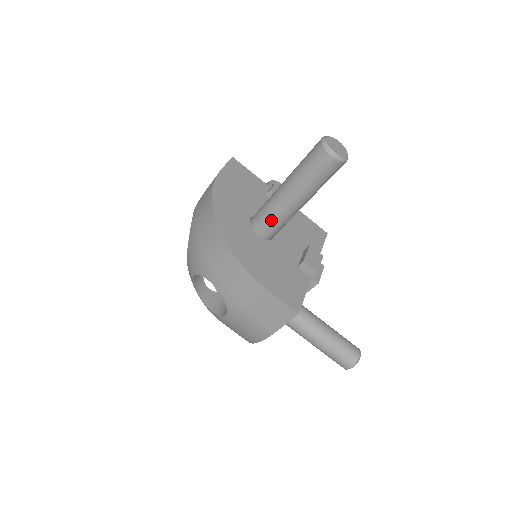
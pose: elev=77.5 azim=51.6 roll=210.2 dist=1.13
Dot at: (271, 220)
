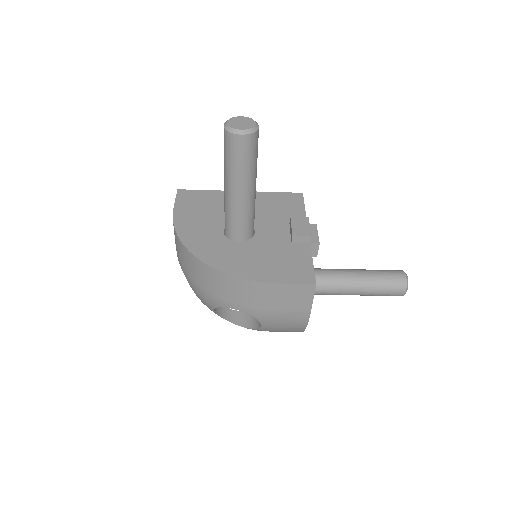
Dot at: (238, 222)
